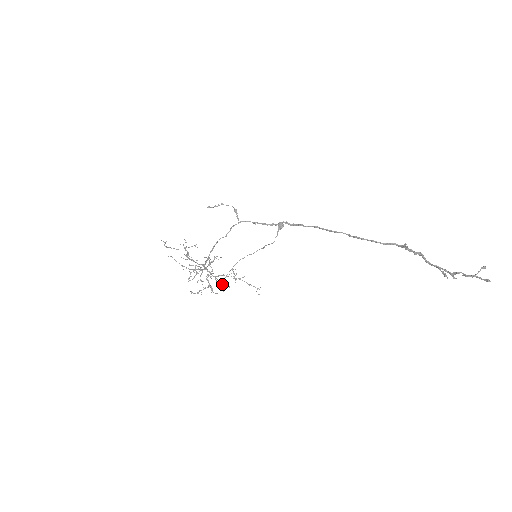
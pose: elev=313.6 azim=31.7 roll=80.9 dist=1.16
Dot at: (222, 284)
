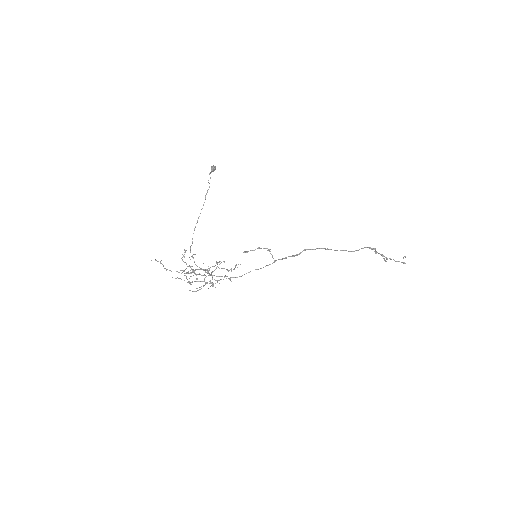
Dot at: occluded
